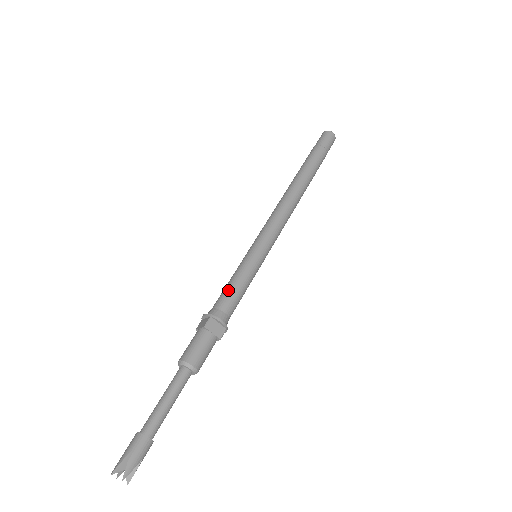
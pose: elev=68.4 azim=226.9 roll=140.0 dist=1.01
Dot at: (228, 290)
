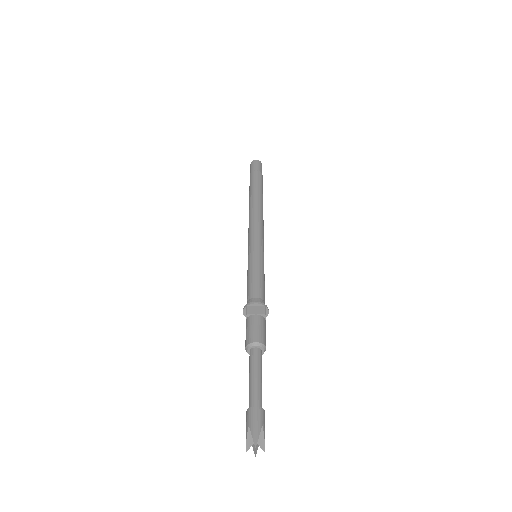
Dot at: (249, 285)
